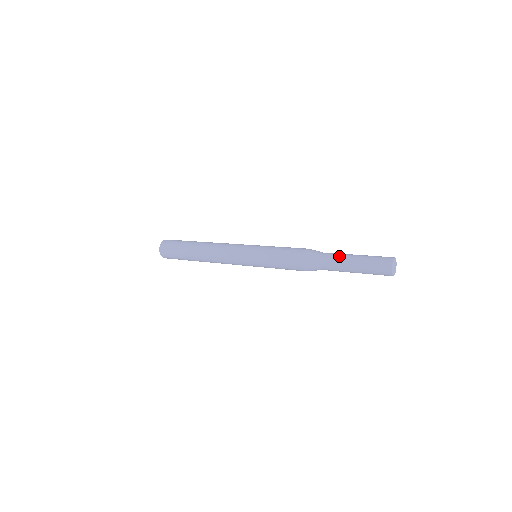
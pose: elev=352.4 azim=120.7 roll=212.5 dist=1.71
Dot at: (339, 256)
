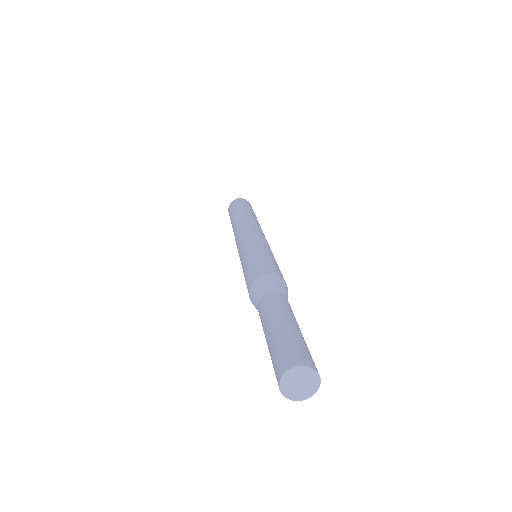
Dot at: (273, 308)
